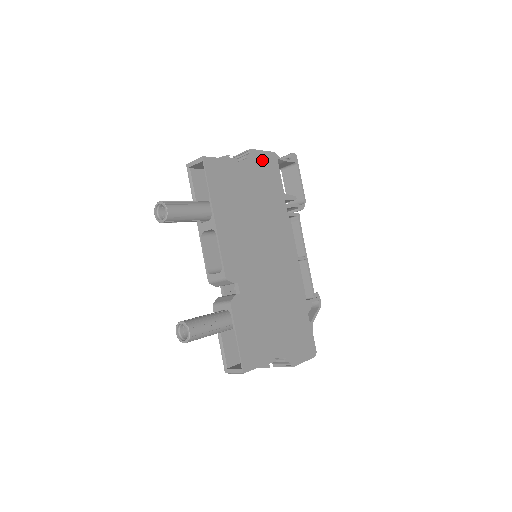
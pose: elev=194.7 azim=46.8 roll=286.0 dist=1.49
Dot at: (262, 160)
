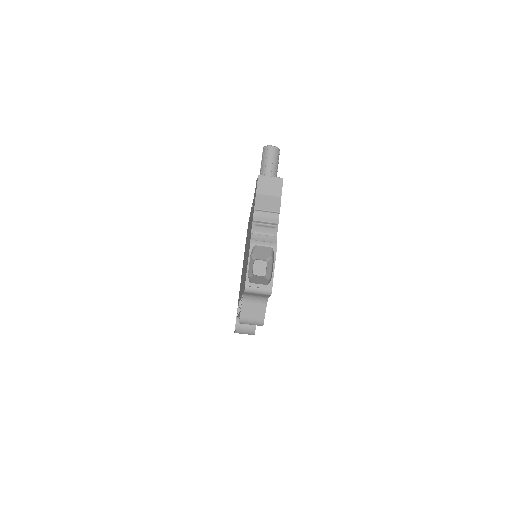
Dot at: occluded
